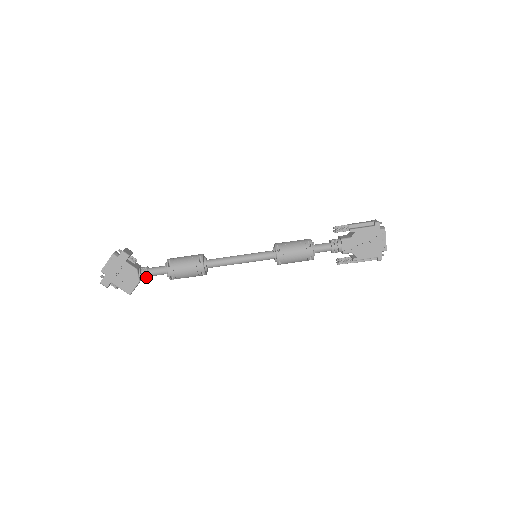
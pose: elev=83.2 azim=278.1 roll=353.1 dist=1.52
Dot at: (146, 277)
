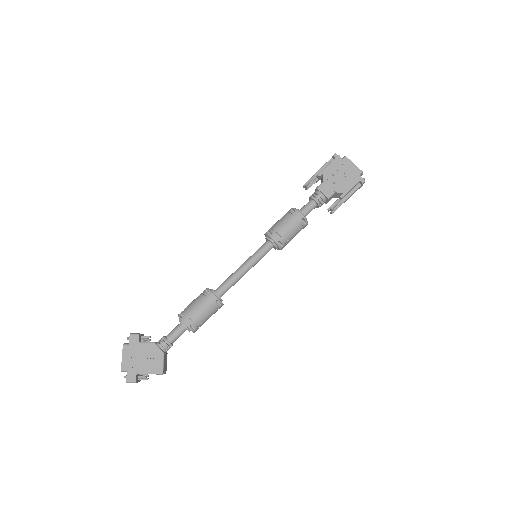
Dot at: (168, 346)
